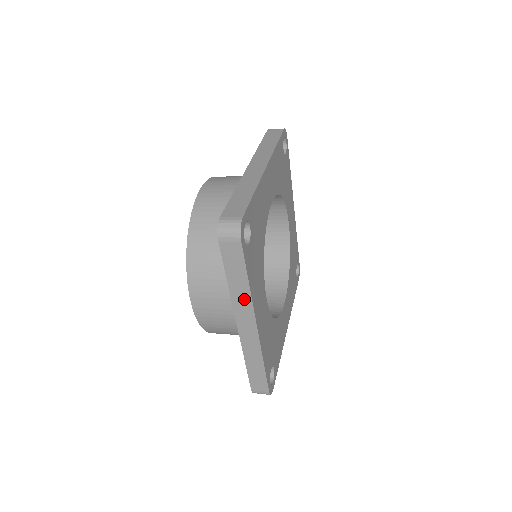
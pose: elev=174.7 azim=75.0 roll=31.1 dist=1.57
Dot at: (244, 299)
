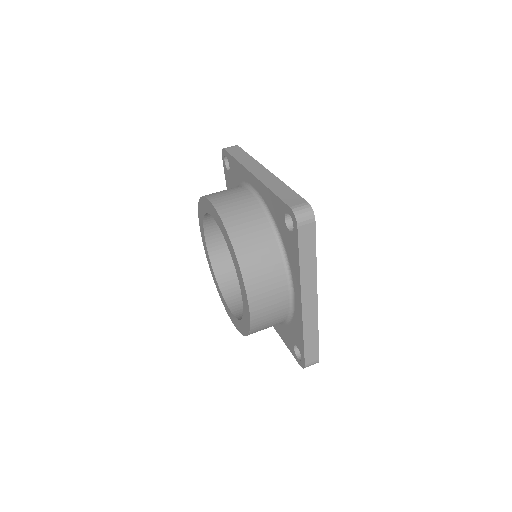
Dot at: (311, 275)
